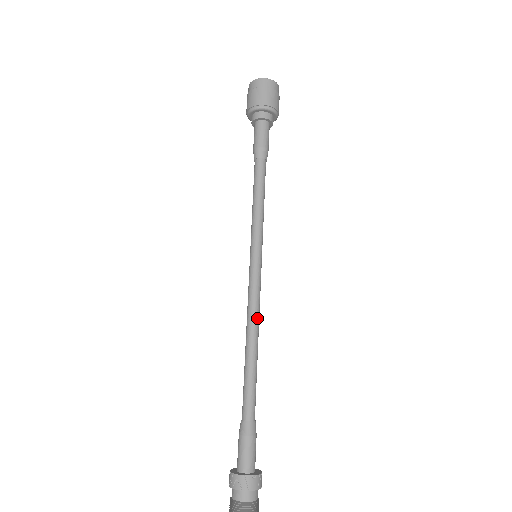
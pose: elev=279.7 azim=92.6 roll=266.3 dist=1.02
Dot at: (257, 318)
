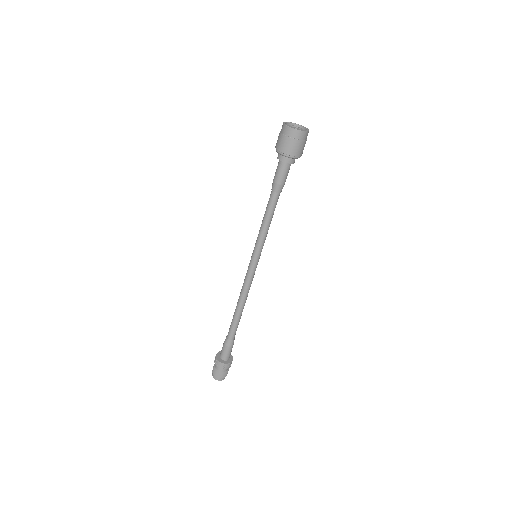
Dot at: occluded
